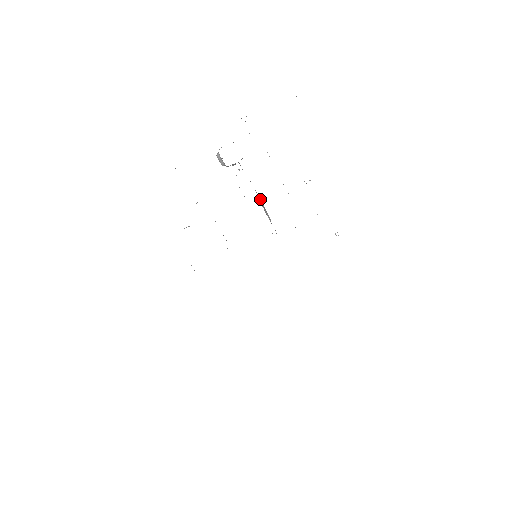
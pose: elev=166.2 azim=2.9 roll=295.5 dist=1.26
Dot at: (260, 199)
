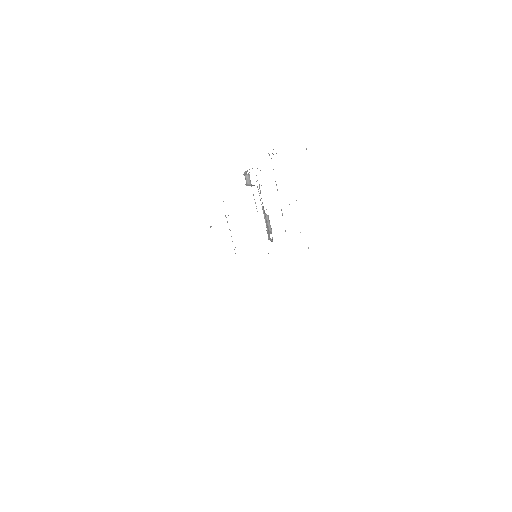
Dot at: (264, 214)
